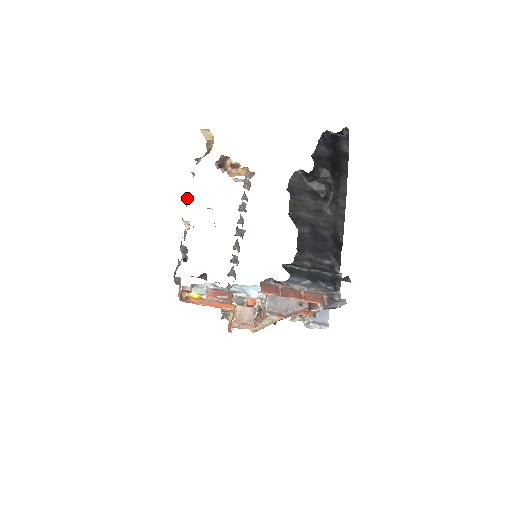
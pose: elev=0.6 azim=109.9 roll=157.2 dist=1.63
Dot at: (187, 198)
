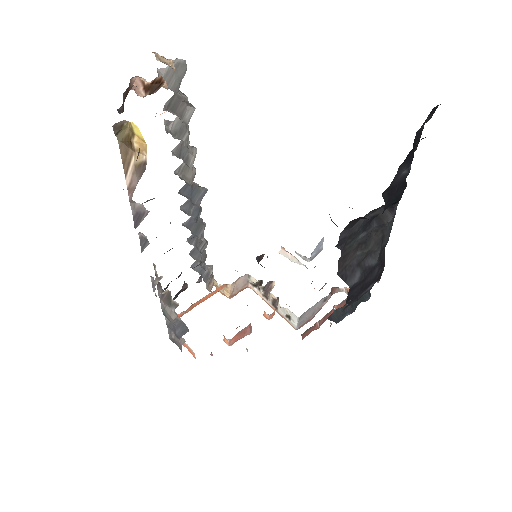
Dot at: occluded
